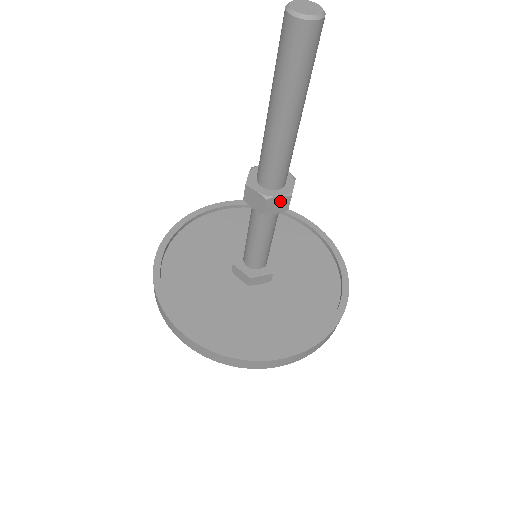
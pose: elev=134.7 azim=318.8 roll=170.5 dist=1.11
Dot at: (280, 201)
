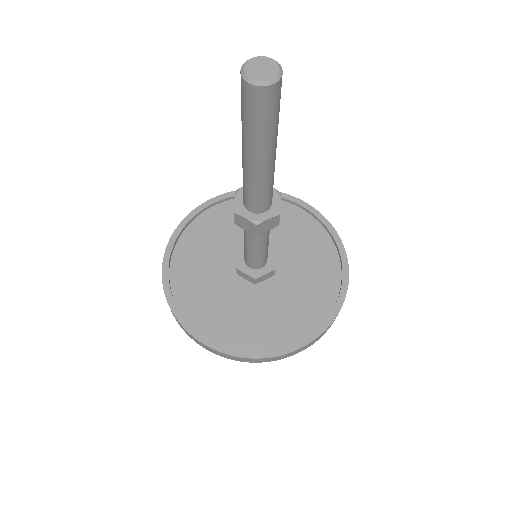
Dot at: (247, 222)
